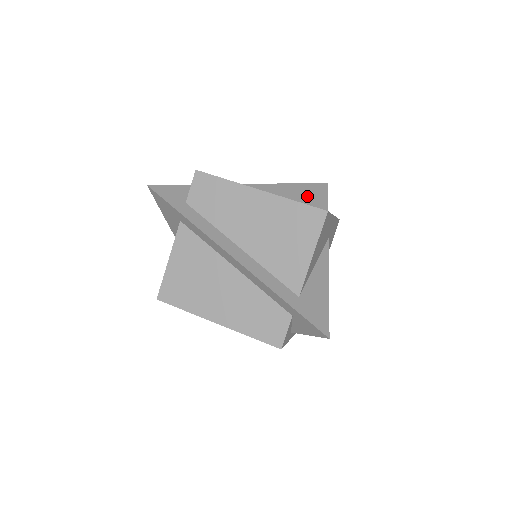
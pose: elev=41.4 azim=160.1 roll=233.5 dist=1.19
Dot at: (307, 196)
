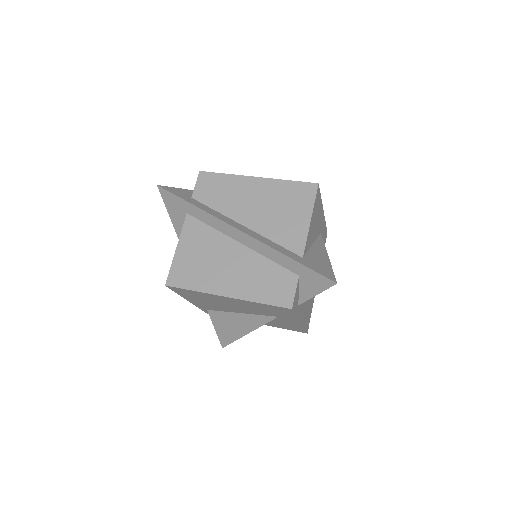
Dot at: occluded
